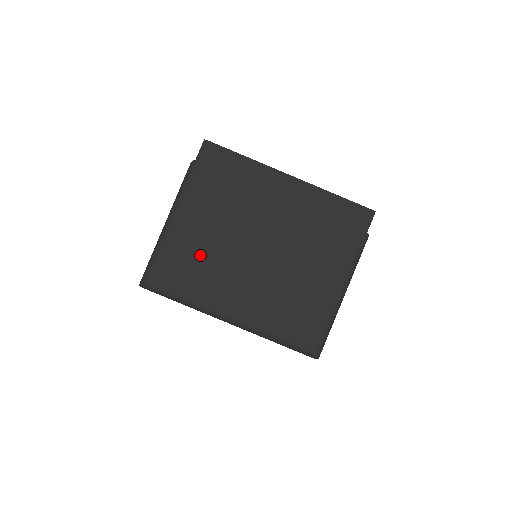
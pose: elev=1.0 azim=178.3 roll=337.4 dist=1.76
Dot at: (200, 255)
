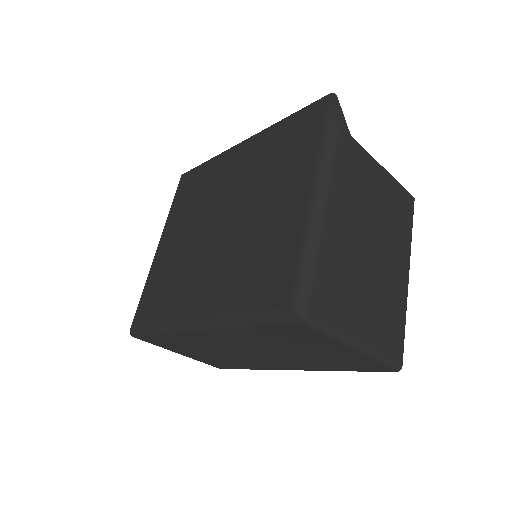
Dot at: (171, 270)
